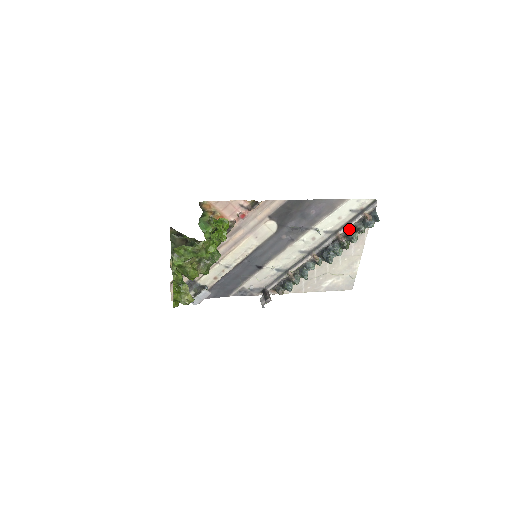
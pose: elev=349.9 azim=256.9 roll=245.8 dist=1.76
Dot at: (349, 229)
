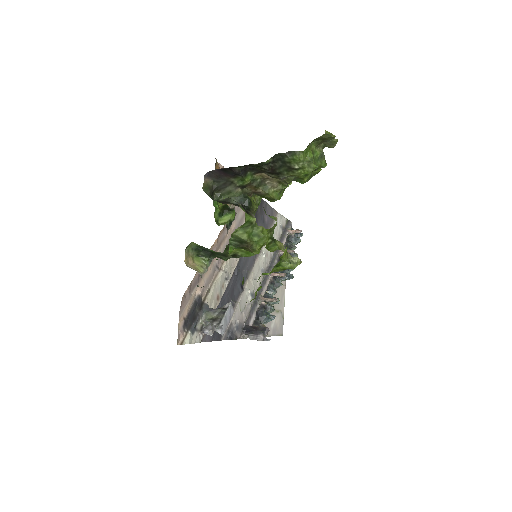
Dot at: (284, 246)
